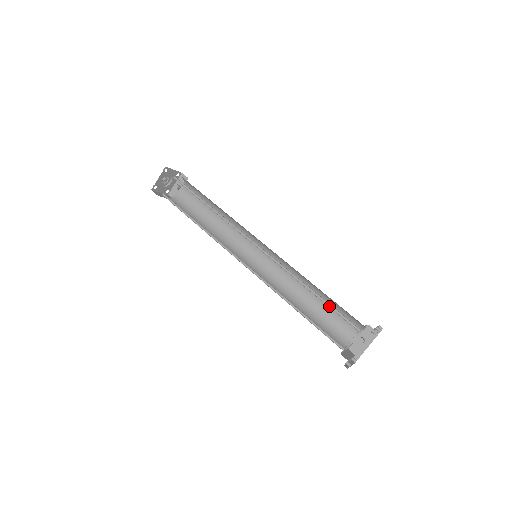
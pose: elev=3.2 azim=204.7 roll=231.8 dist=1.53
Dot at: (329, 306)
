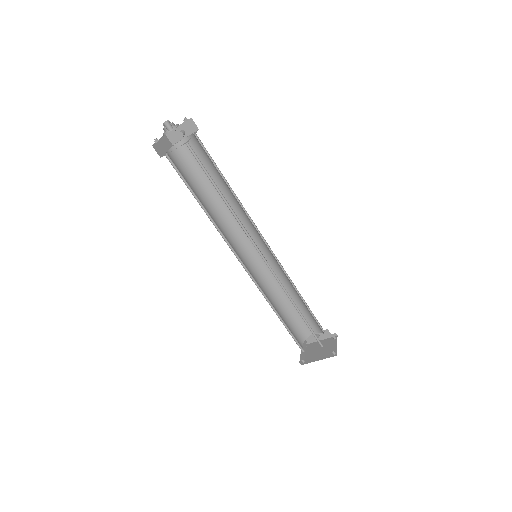
Dot at: (307, 325)
